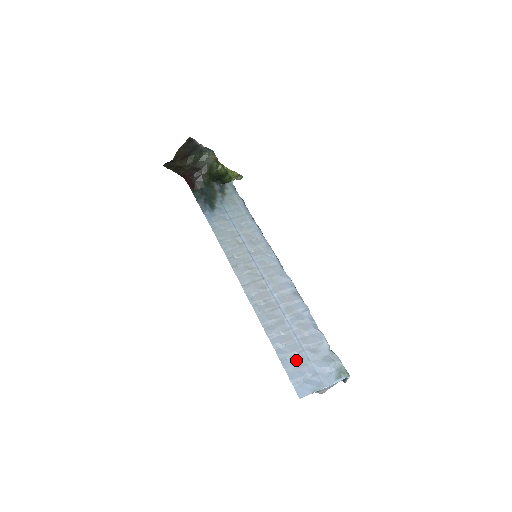
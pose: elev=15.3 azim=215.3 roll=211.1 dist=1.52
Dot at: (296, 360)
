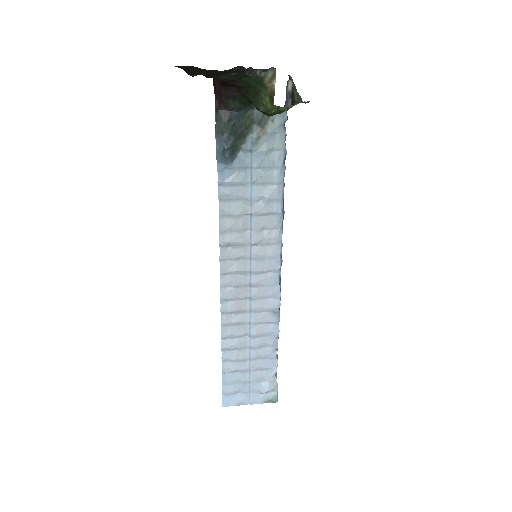
Dot at: (237, 376)
